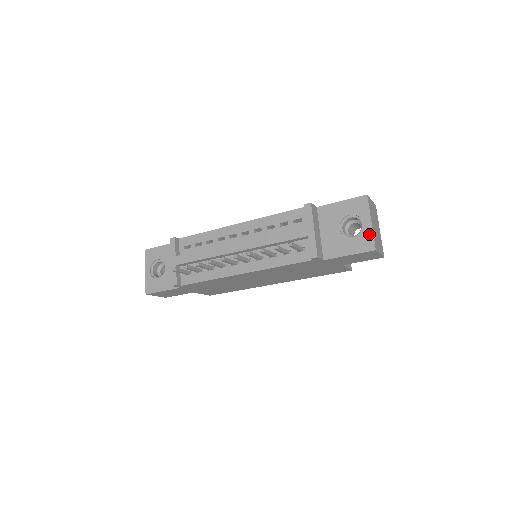
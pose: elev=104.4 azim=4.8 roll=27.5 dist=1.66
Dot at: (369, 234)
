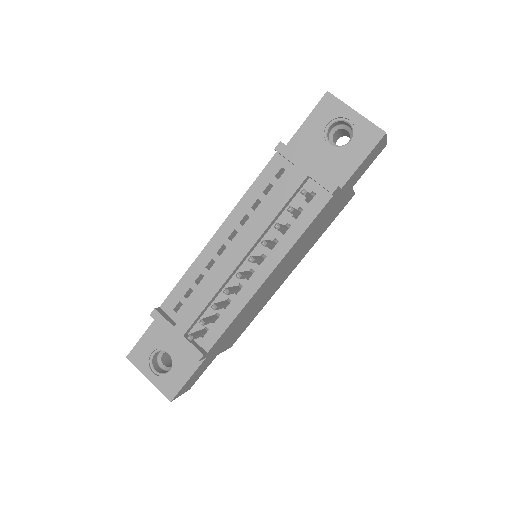
Dot at: (365, 124)
